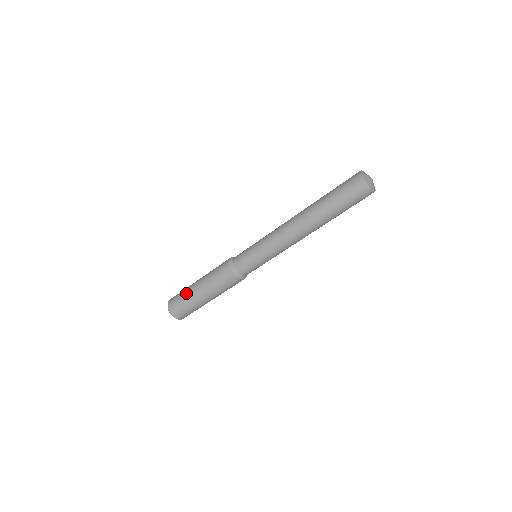
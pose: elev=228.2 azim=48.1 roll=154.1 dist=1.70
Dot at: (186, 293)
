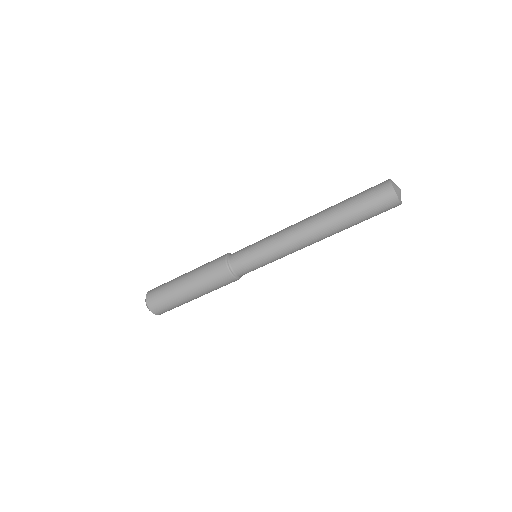
Dot at: (171, 280)
